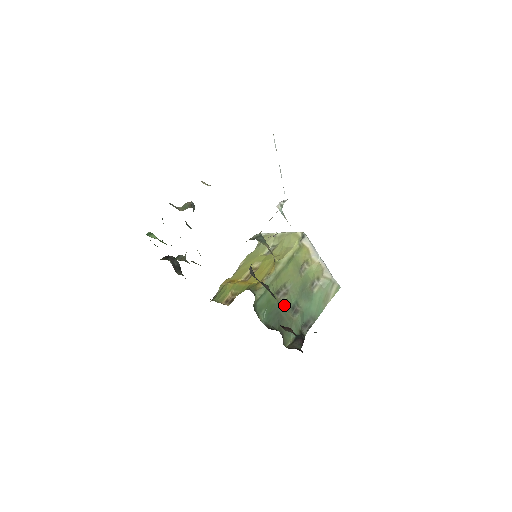
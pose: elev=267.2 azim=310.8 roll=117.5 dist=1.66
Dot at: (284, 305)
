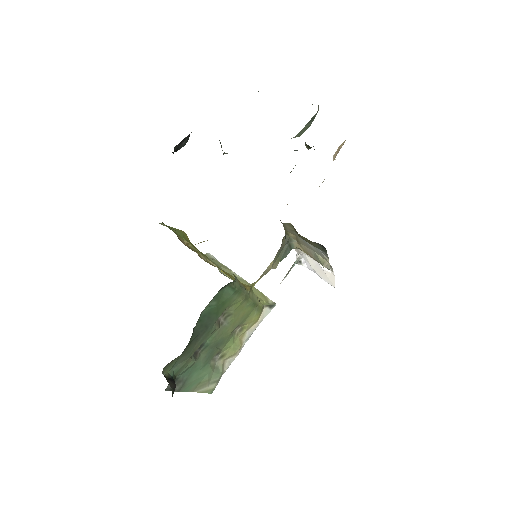
Dot at: (211, 330)
